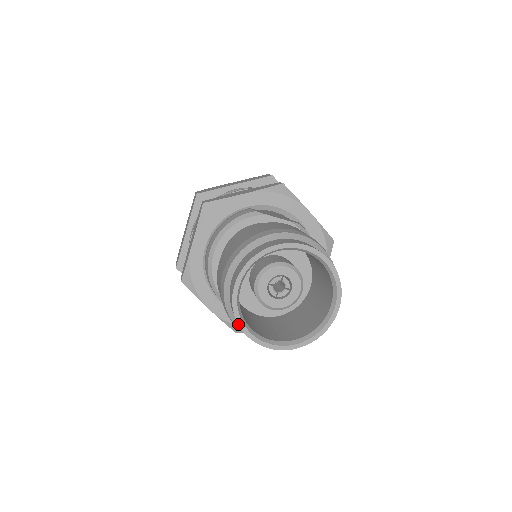
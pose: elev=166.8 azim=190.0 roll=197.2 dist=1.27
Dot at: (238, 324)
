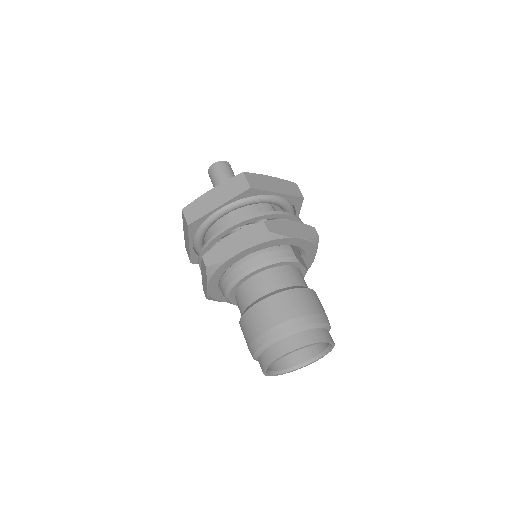
Dot at: (266, 367)
